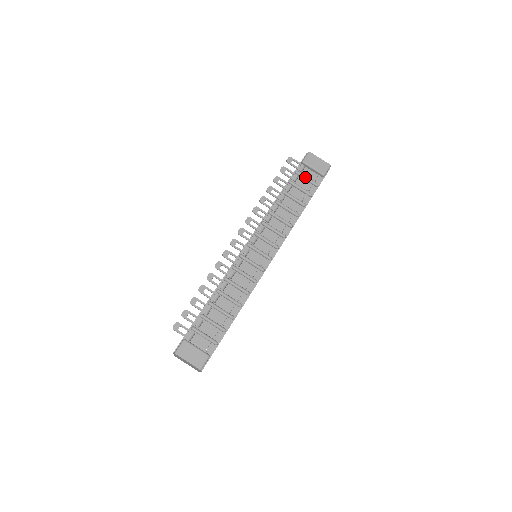
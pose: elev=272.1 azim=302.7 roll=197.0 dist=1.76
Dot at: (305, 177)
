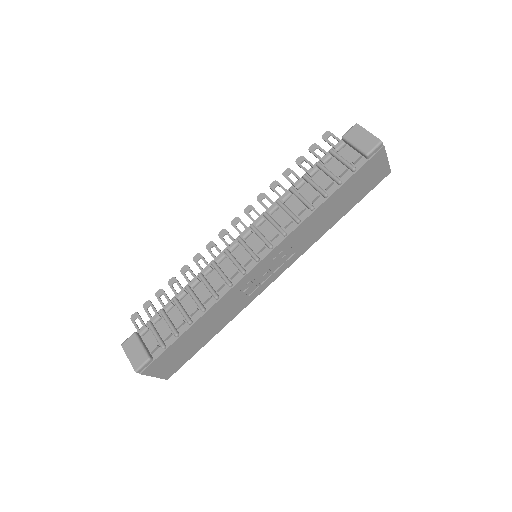
Dot at: (339, 157)
